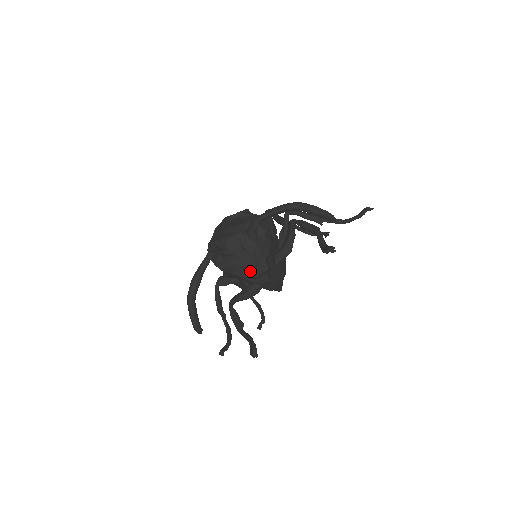
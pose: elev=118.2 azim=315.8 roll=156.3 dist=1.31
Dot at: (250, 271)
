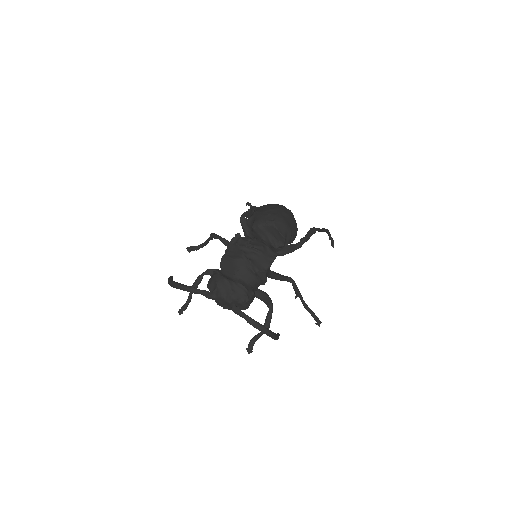
Dot at: (217, 304)
